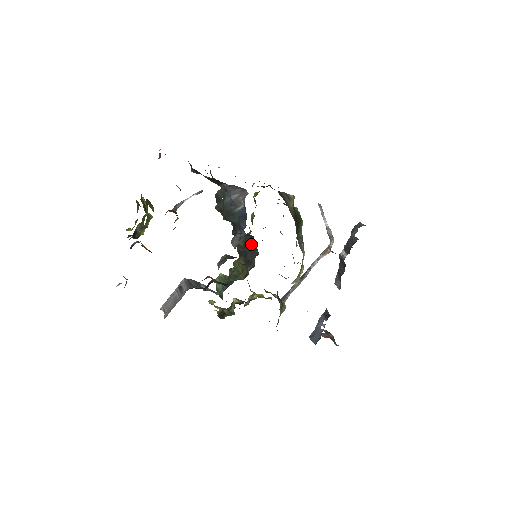
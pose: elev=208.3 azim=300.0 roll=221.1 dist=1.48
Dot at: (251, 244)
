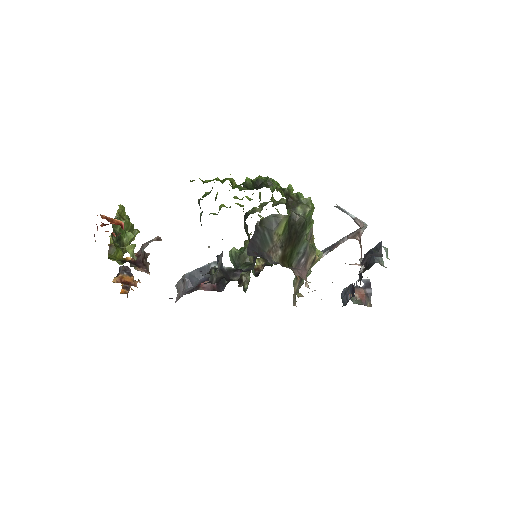
Dot at: occluded
